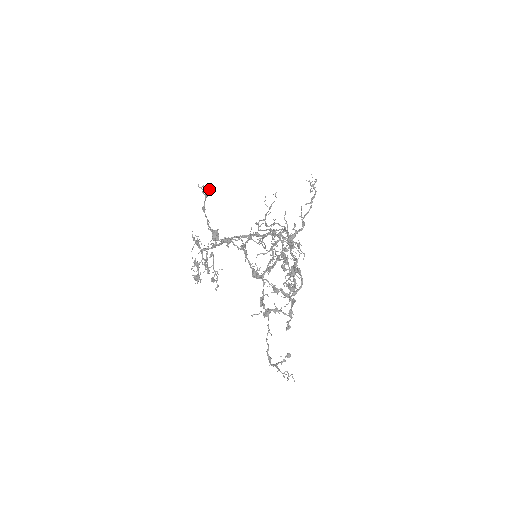
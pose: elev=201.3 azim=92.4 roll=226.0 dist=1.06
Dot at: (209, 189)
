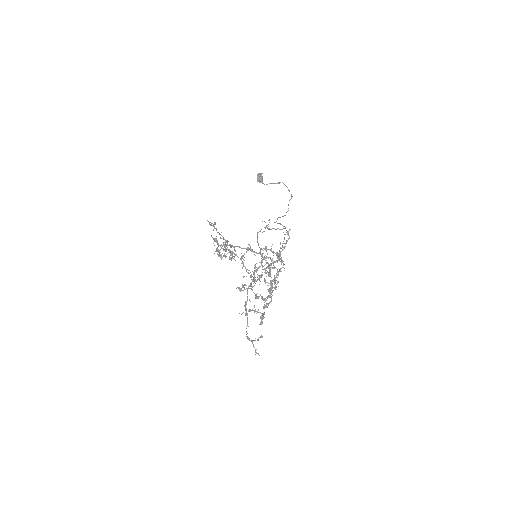
Dot at: (214, 226)
